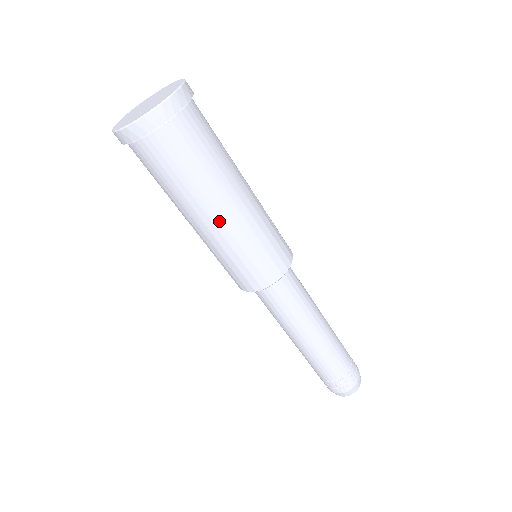
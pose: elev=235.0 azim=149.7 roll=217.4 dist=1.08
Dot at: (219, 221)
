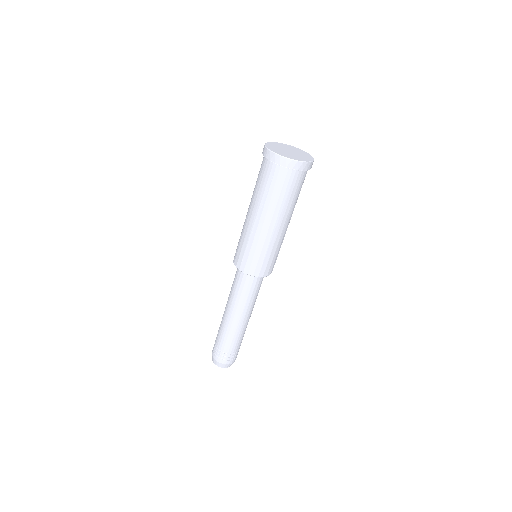
Dot at: (285, 228)
